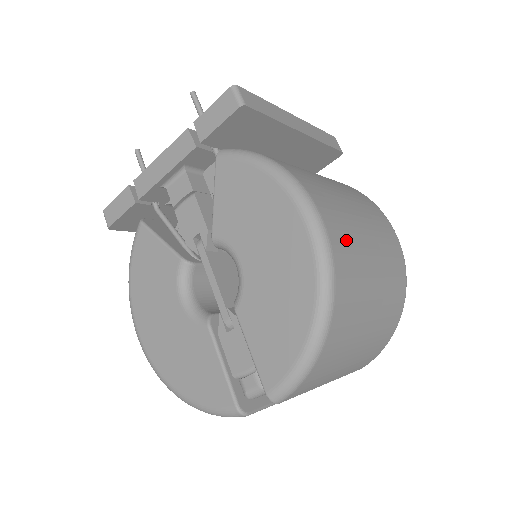
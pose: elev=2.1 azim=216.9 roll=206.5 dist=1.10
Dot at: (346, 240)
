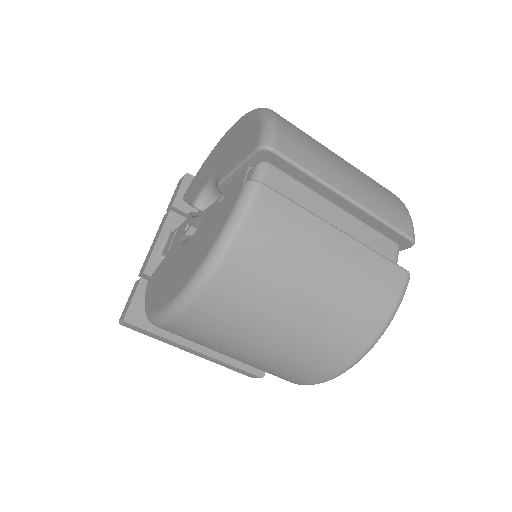
Dot at: occluded
